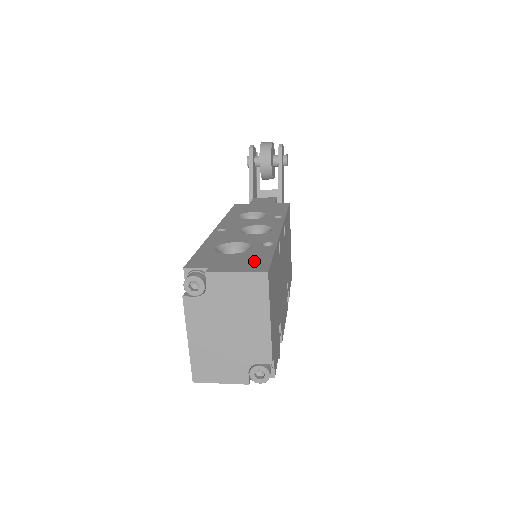
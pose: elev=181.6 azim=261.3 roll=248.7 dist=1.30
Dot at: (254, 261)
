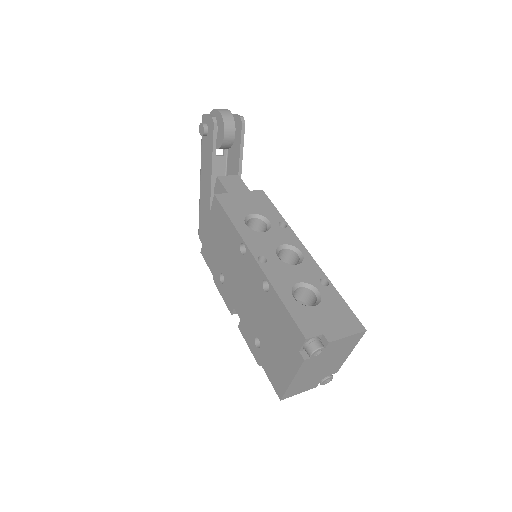
Dot at: (343, 315)
